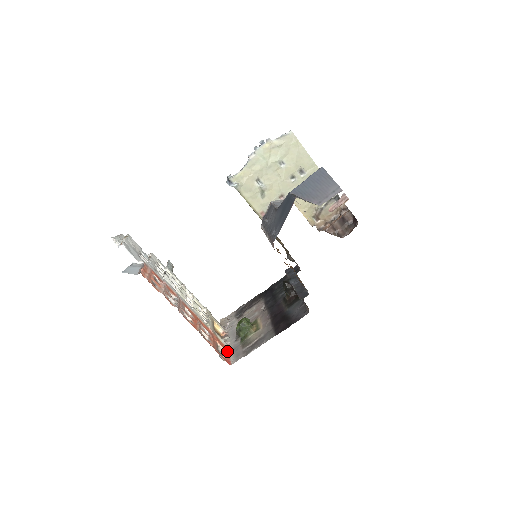
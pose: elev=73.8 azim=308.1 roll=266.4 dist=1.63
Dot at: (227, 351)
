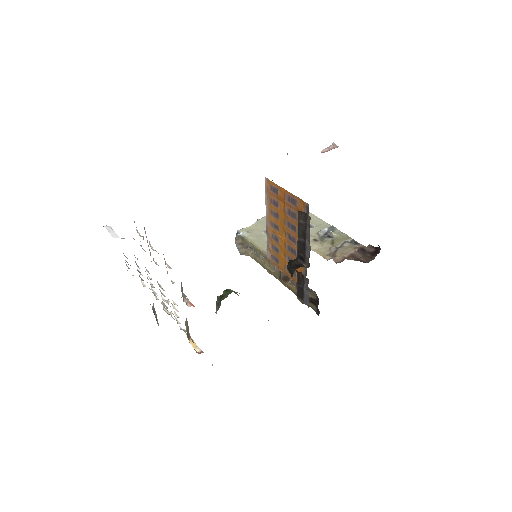
Dot at: occluded
